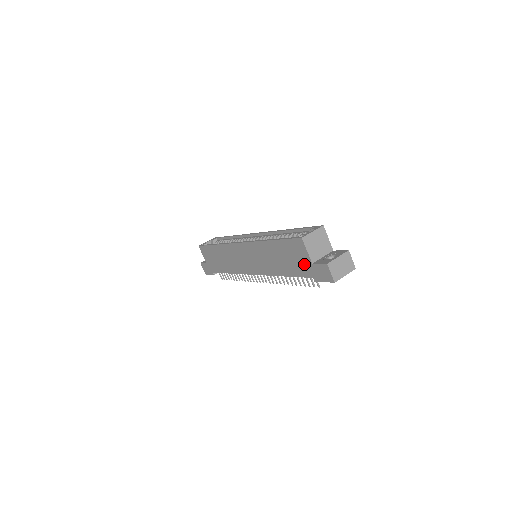
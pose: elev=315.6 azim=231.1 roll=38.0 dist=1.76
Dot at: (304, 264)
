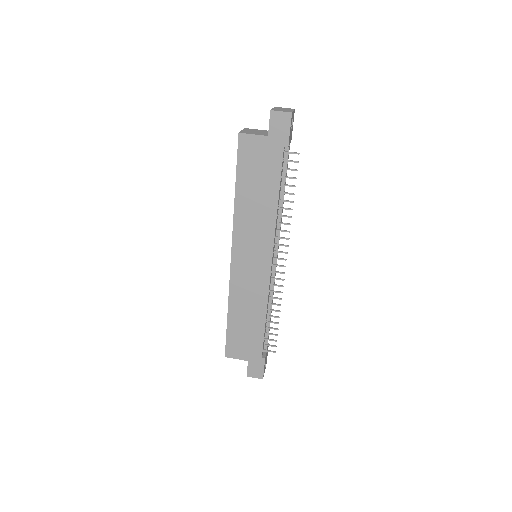
Dot at: (267, 151)
